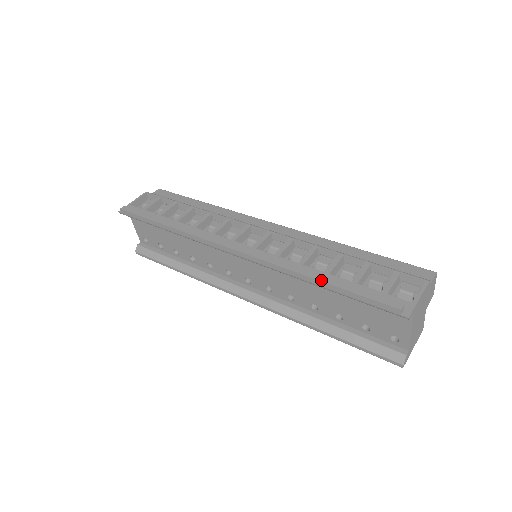
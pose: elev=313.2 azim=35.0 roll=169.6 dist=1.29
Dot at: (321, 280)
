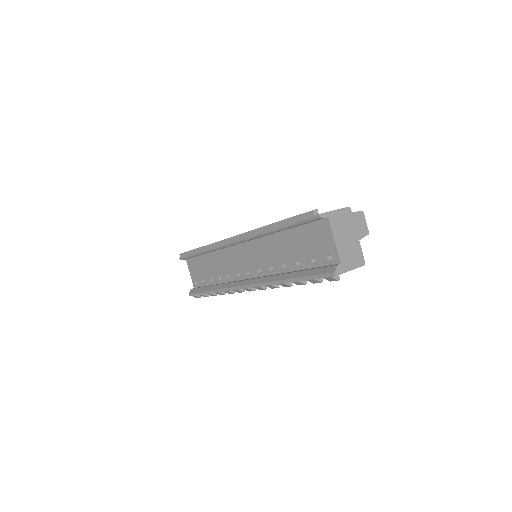
Dot at: (274, 223)
